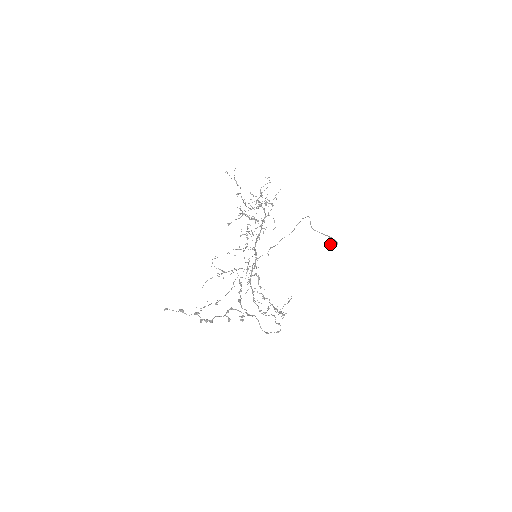
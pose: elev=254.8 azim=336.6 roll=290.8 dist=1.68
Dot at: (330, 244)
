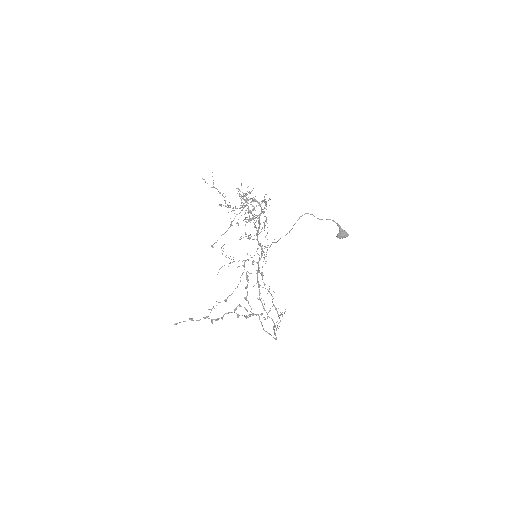
Dot at: (338, 237)
